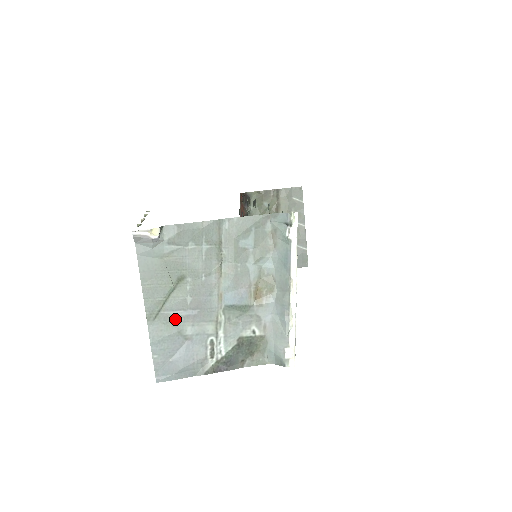
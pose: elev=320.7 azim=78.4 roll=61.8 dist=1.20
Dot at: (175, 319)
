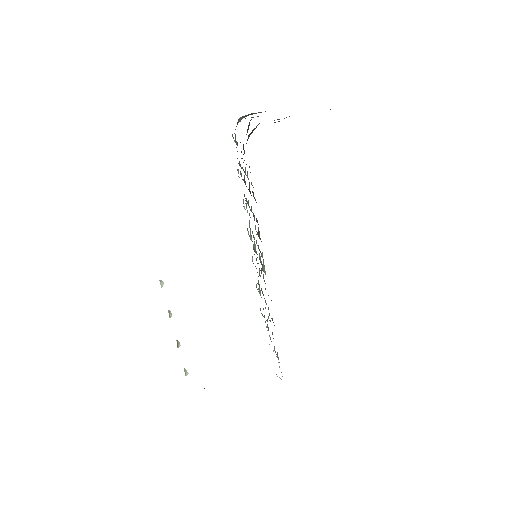
Dot at: occluded
